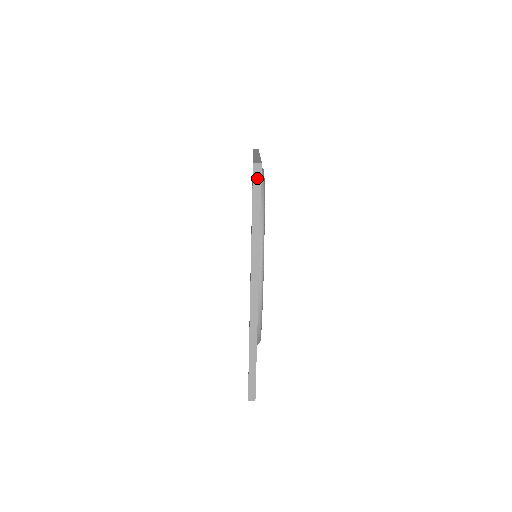
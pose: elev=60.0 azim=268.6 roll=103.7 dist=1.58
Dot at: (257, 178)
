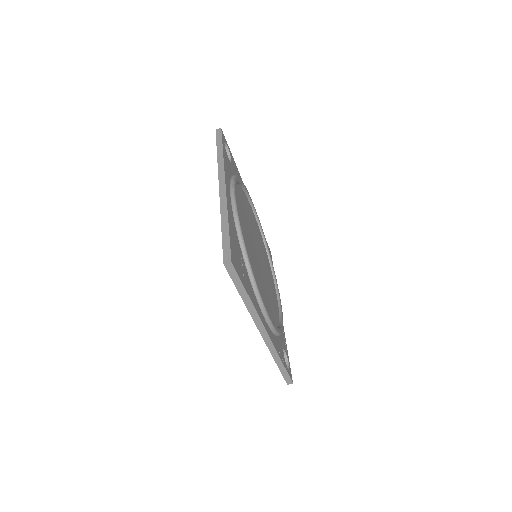
Dot at: (219, 134)
